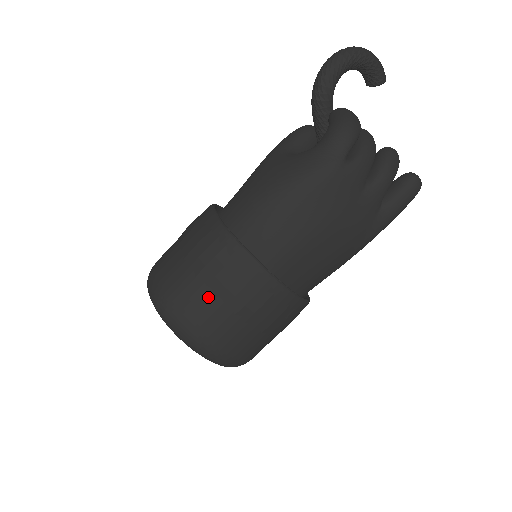
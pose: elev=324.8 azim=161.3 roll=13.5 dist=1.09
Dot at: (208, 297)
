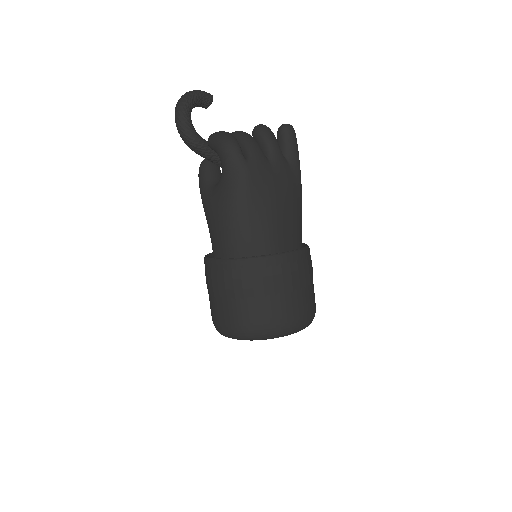
Dot at: (262, 302)
